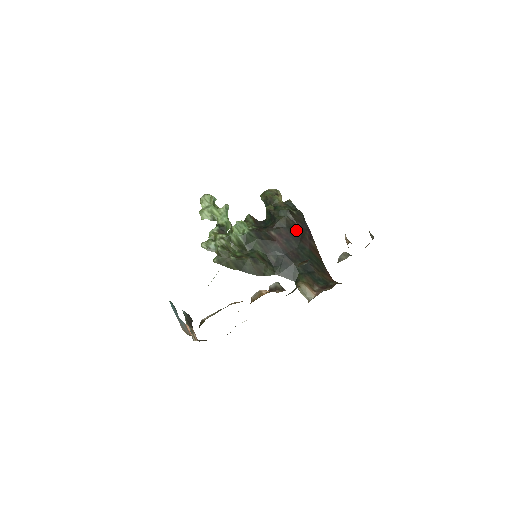
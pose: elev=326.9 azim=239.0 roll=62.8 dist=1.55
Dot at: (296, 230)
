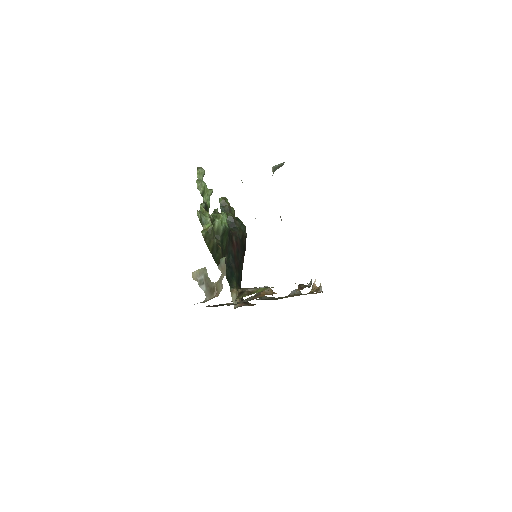
Dot at: (243, 246)
